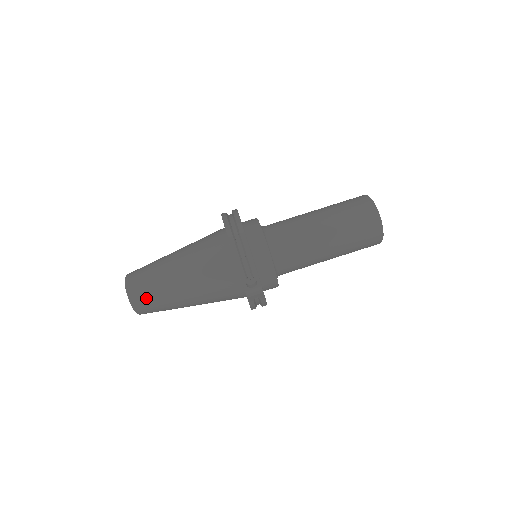
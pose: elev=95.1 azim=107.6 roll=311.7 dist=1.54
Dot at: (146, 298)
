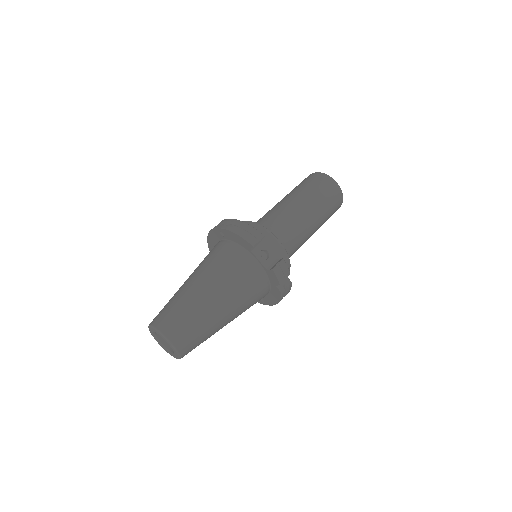
Dot at: (178, 322)
